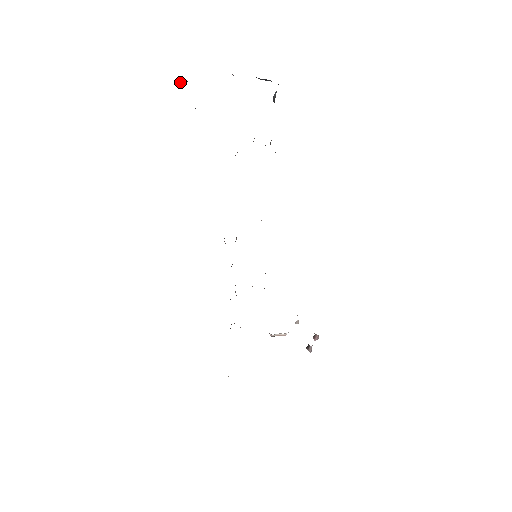
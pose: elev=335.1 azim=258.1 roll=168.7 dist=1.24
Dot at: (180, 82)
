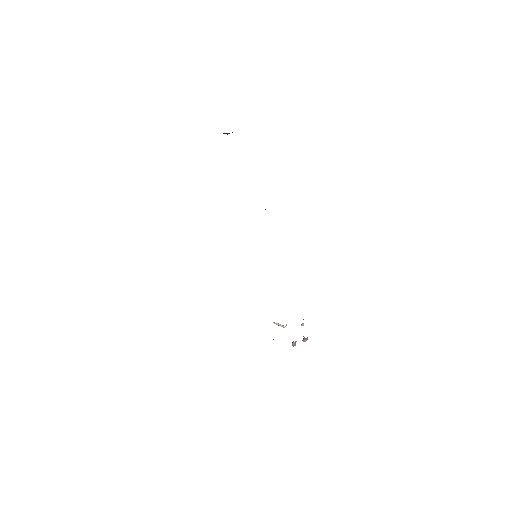
Dot at: (223, 133)
